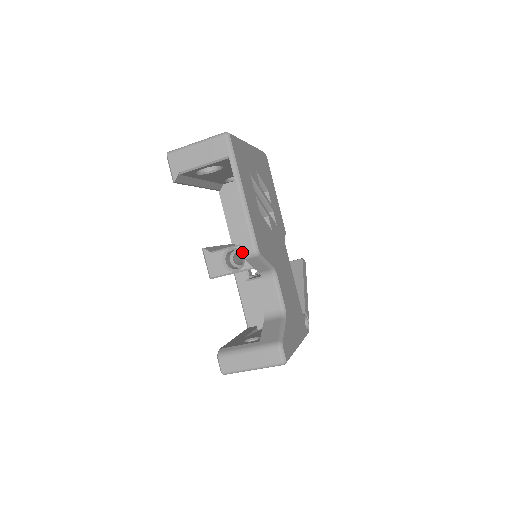
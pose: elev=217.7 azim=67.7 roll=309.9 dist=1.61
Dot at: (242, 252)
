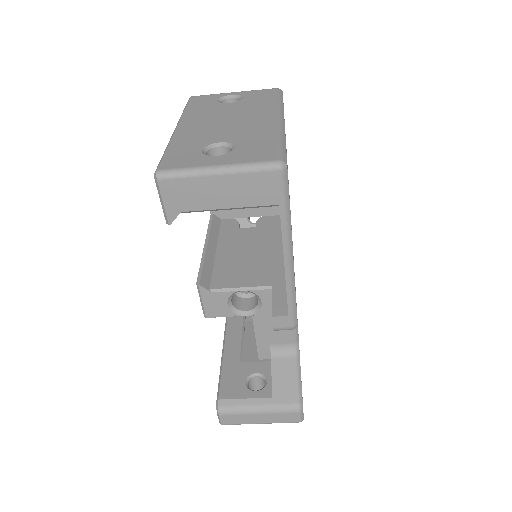
Dot at: (274, 326)
